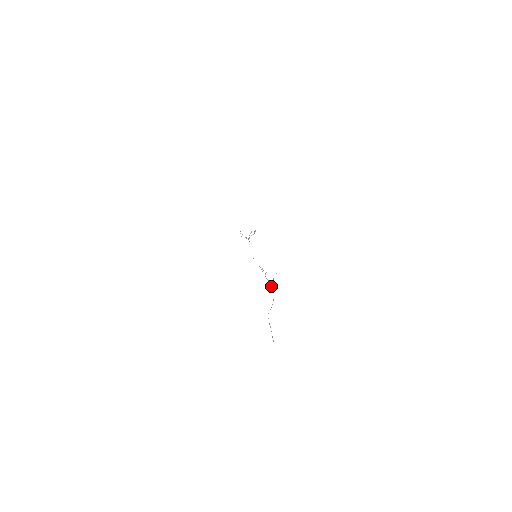
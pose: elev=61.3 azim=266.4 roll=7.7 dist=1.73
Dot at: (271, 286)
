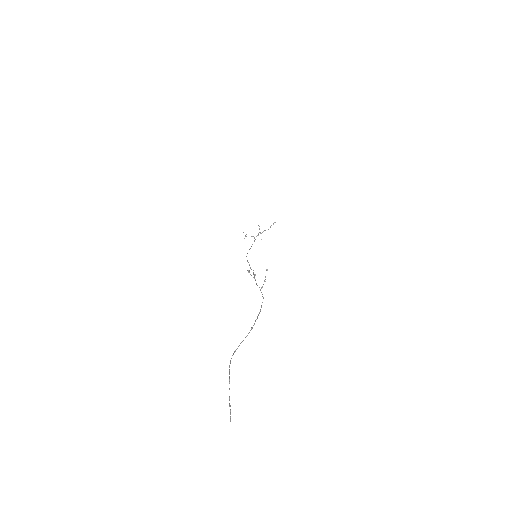
Dot at: occluded
